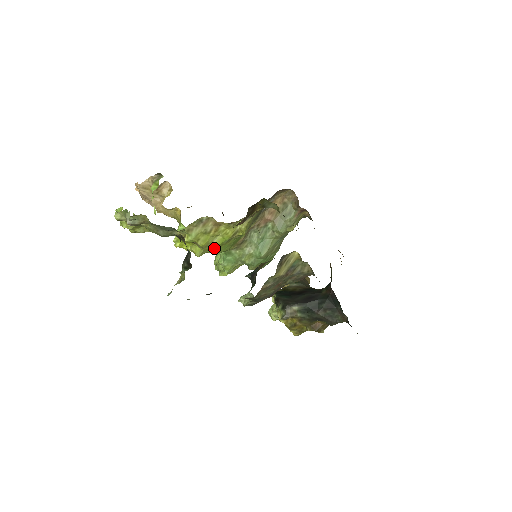
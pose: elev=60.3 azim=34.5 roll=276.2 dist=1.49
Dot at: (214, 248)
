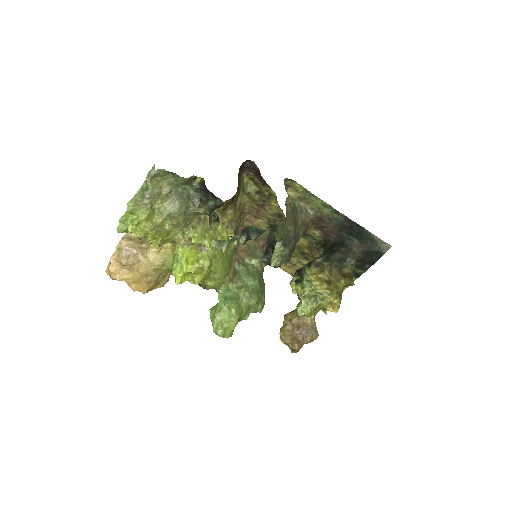
Dot at: (218, 255)
